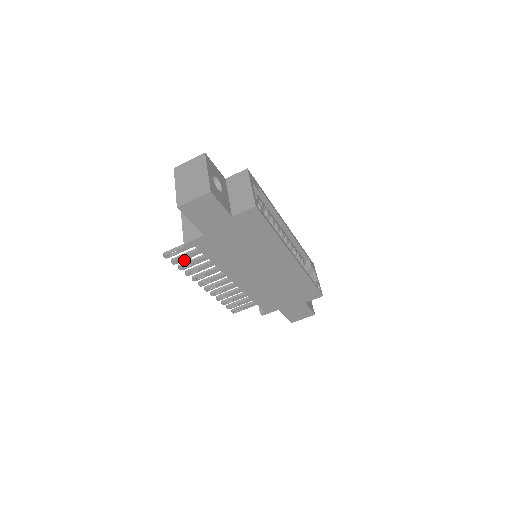
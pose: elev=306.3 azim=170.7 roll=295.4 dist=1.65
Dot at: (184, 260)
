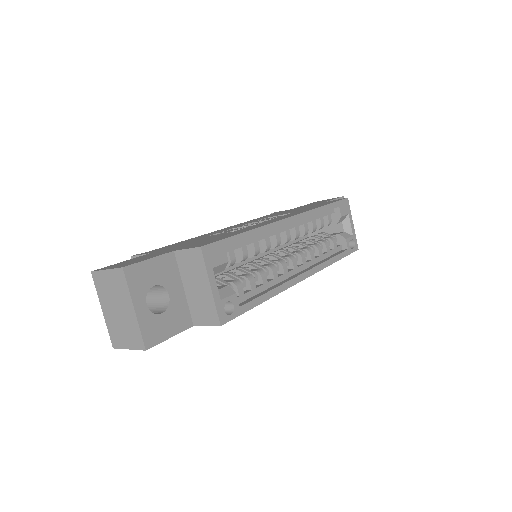
Dot at: occluded
